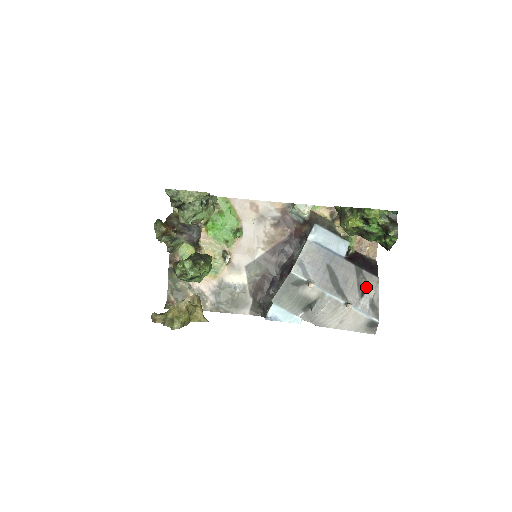
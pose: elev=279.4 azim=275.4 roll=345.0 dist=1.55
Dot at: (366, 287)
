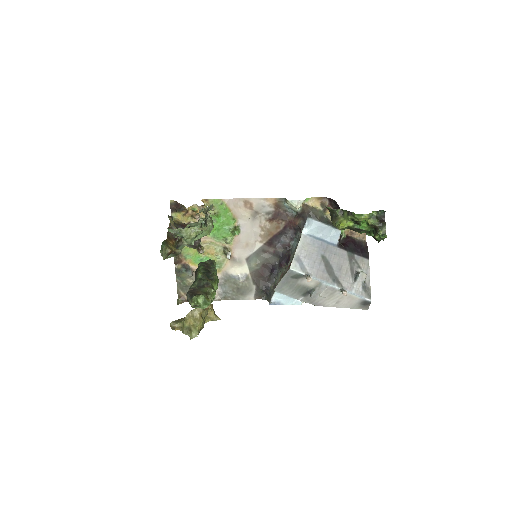
Dot at: (358, 271)
